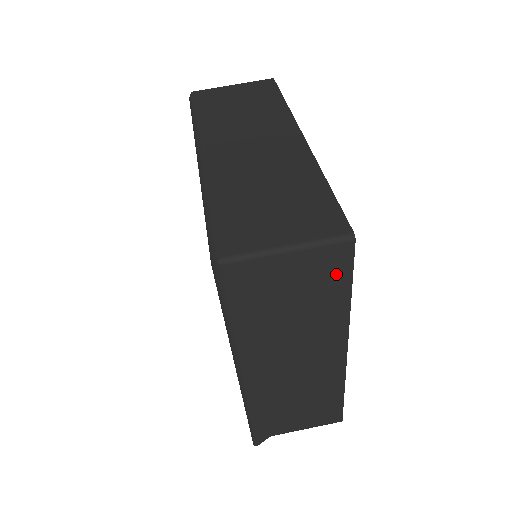
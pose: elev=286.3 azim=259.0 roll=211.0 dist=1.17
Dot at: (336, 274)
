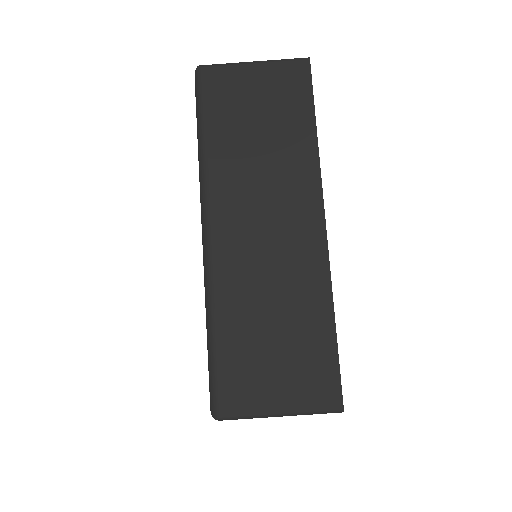
Dot at: occluded
